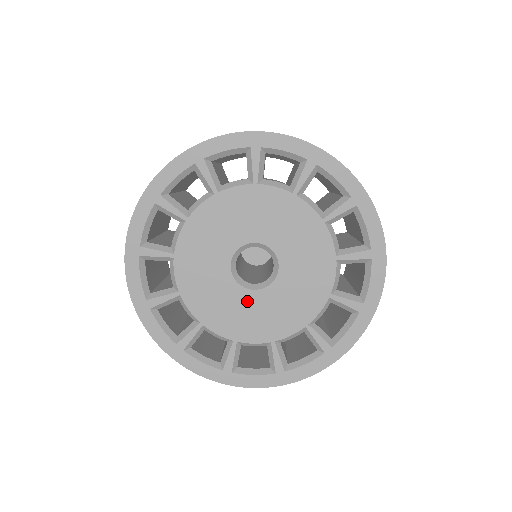
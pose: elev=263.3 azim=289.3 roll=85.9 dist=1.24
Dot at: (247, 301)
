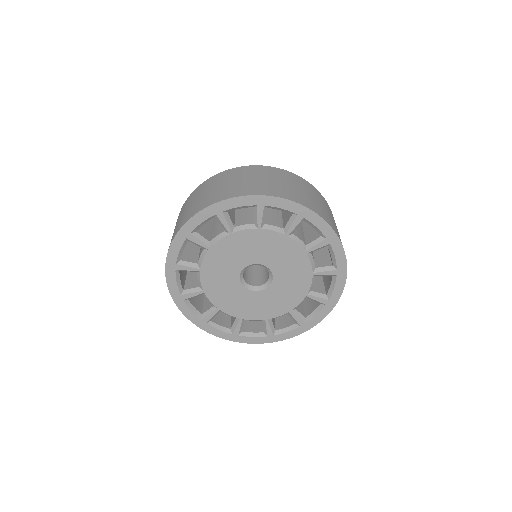
Dot at: (240, 293)
